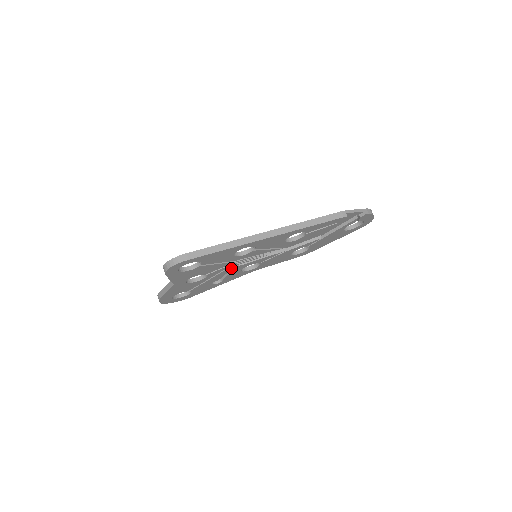
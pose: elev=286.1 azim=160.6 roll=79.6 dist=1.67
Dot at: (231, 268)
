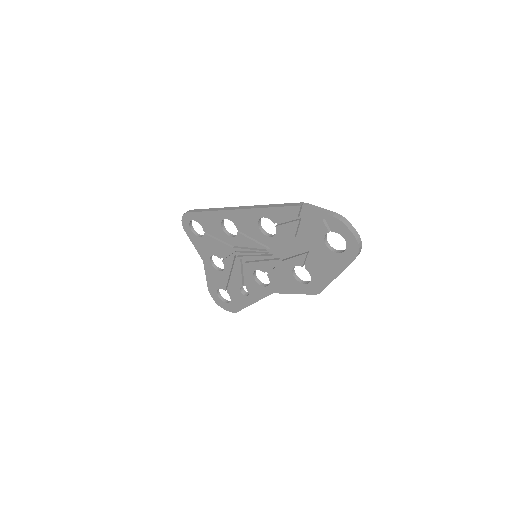
Dot at: (240, 263)
